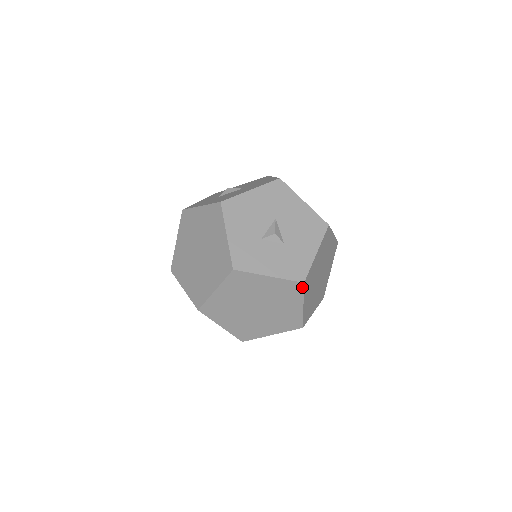
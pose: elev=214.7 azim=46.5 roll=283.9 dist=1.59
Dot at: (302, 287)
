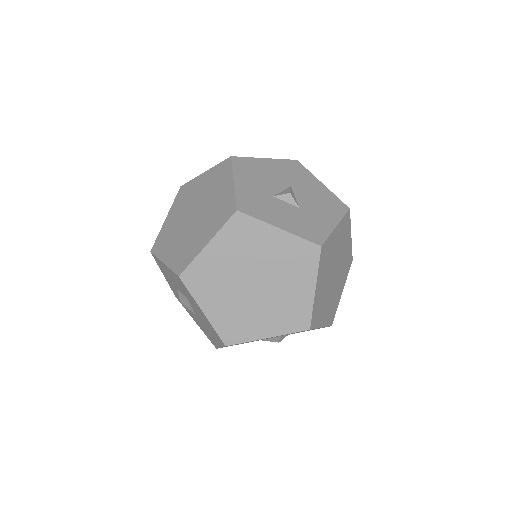
Dot at: (318, 254)
